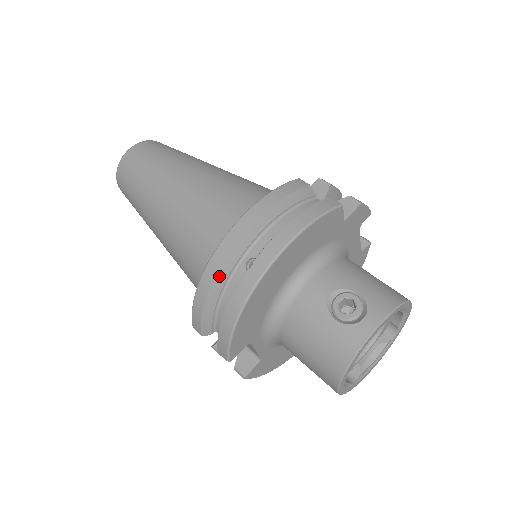
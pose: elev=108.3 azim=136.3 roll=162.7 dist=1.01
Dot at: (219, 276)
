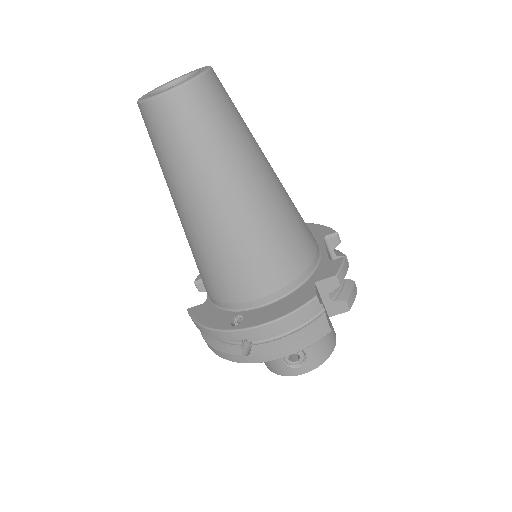
Dot at: (221, 338)
